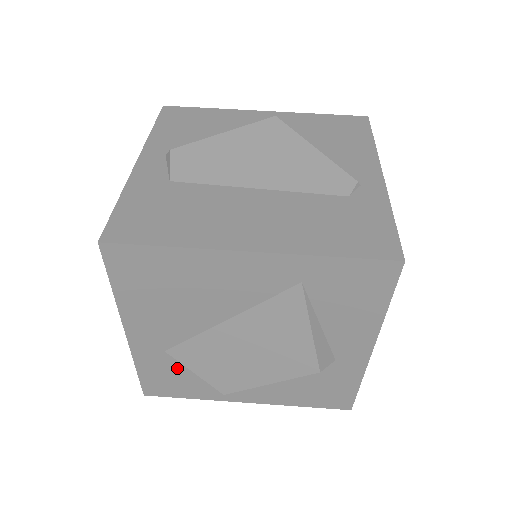
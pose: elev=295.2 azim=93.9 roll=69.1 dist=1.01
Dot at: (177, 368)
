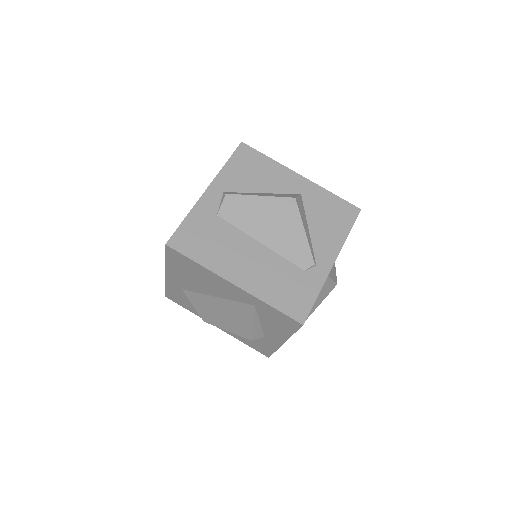
Dot at: (186, 297)
